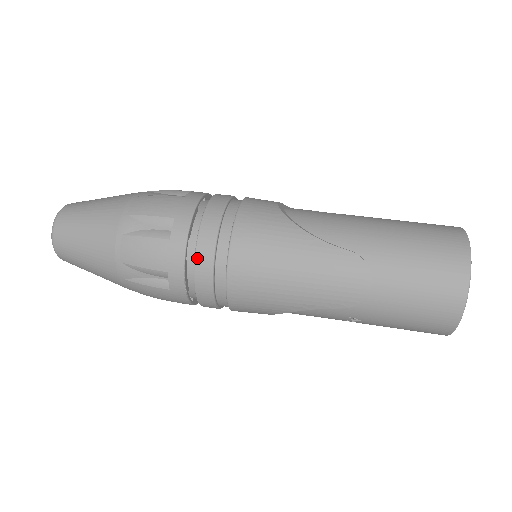
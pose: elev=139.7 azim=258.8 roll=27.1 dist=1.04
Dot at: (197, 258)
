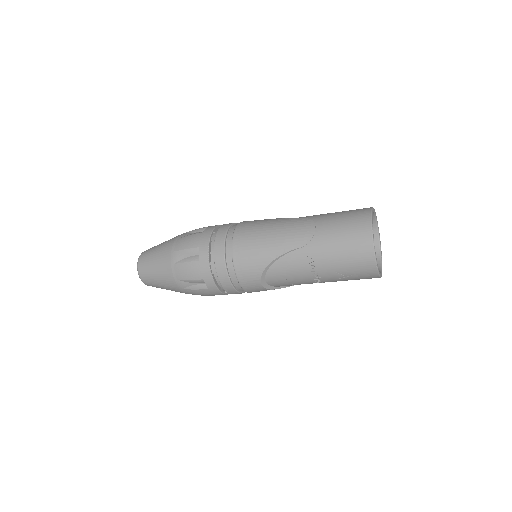
Dot at: (217, 236)
